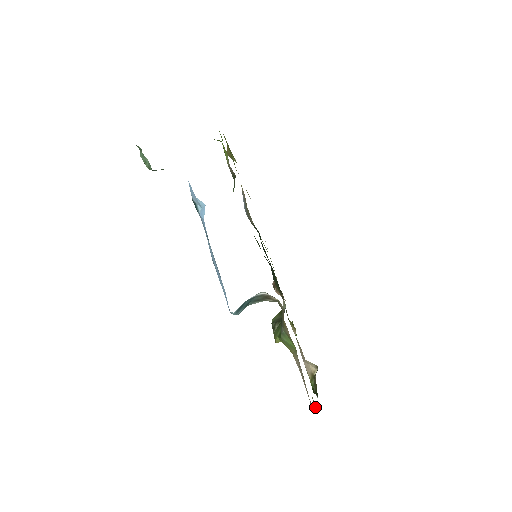
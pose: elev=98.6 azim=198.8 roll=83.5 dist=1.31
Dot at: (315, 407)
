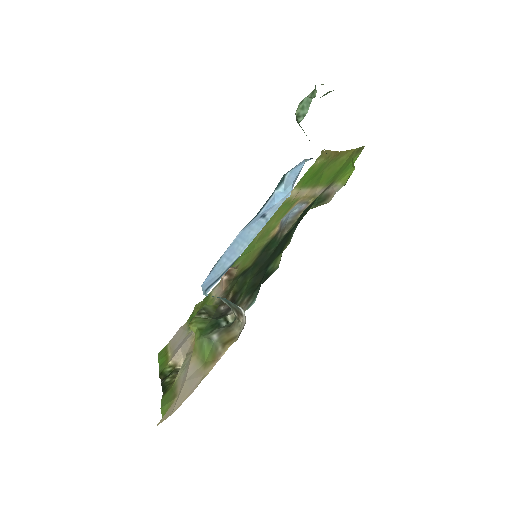
Dot at: (164, 411)
